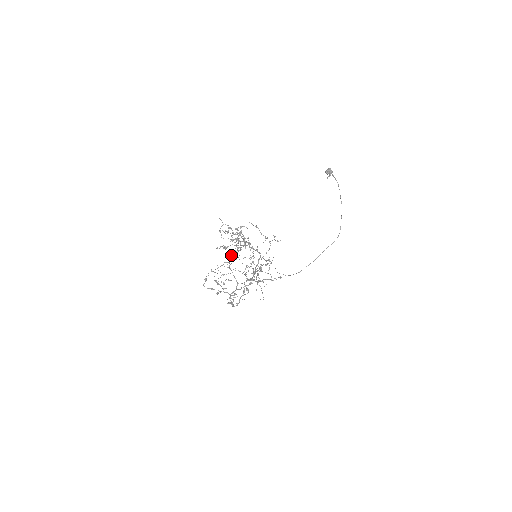
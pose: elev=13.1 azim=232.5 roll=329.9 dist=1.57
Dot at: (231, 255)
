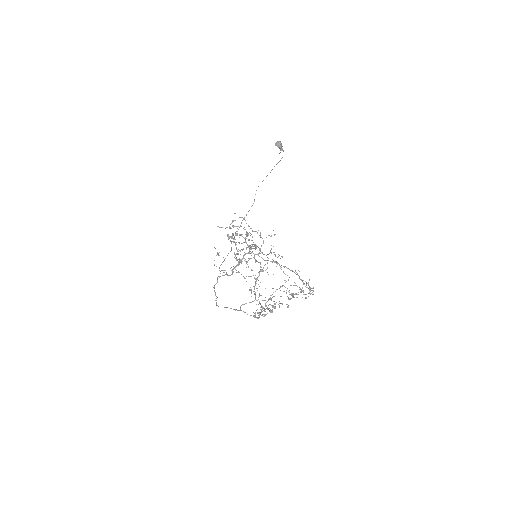
Dot at: occluded
